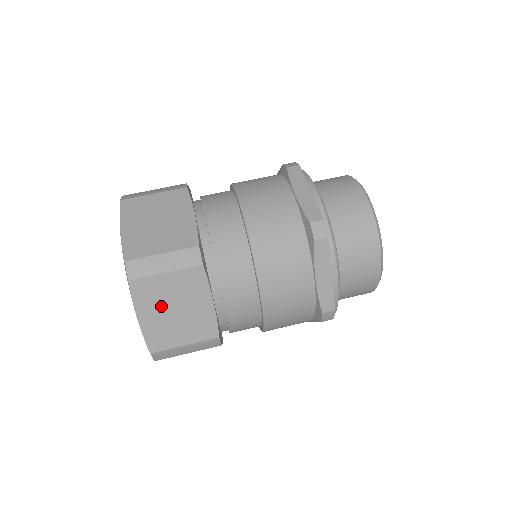
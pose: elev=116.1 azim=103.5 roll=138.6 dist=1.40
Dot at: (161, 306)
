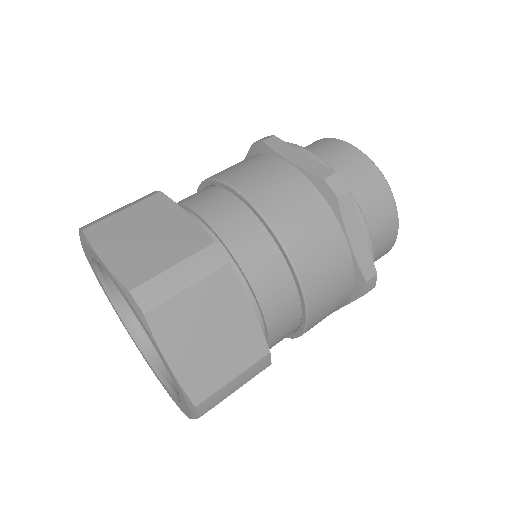
Dot at: (193, 335)
